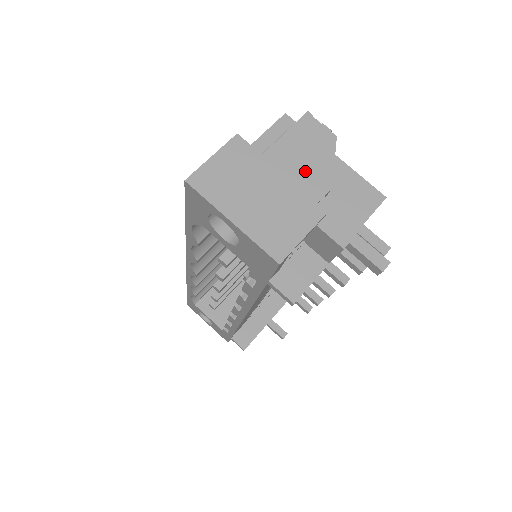
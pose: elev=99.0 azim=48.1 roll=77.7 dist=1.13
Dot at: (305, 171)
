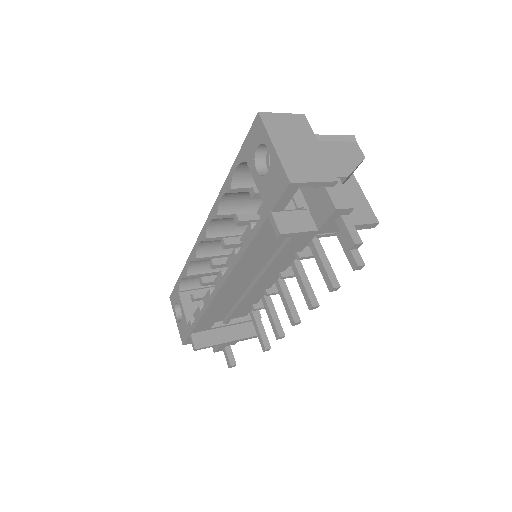
Dot at: (335, 159)
